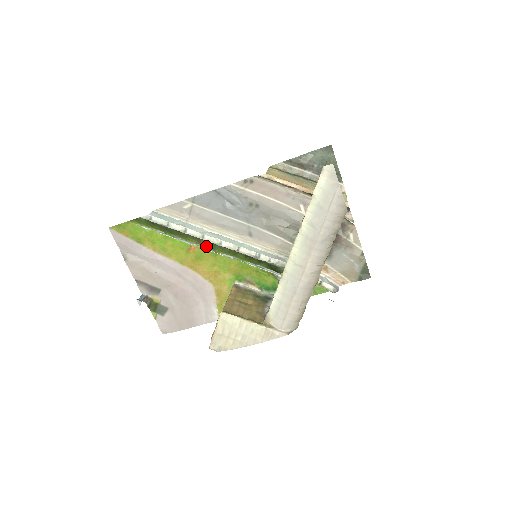
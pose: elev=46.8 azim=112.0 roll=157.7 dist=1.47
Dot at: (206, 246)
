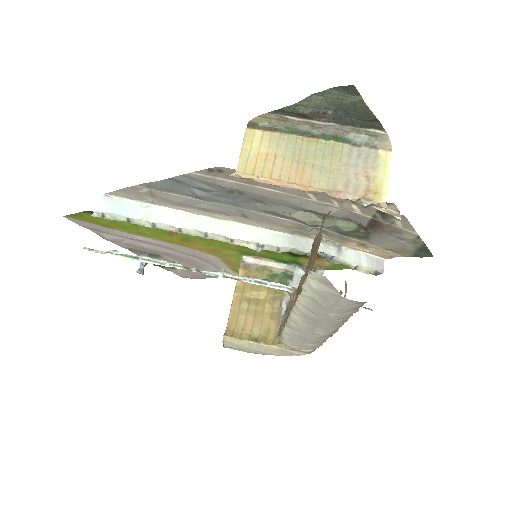
Dot at: occluded
